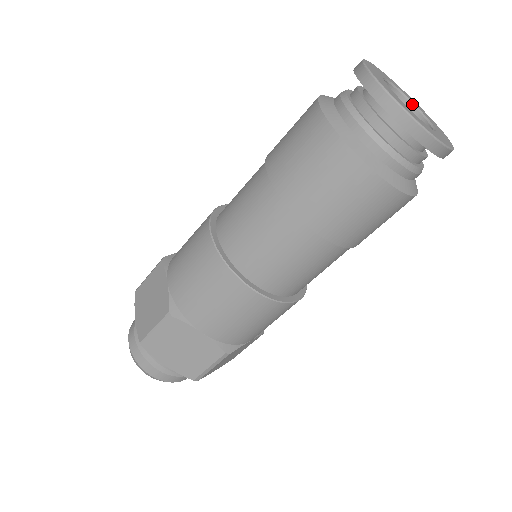
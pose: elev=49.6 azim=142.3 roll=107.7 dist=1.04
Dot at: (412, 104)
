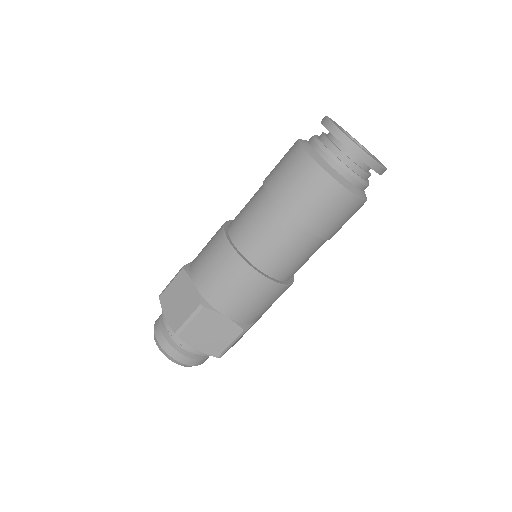
Dot at: (355, 141)
